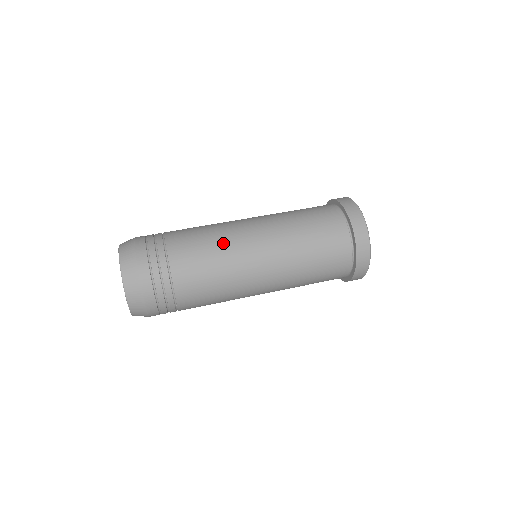
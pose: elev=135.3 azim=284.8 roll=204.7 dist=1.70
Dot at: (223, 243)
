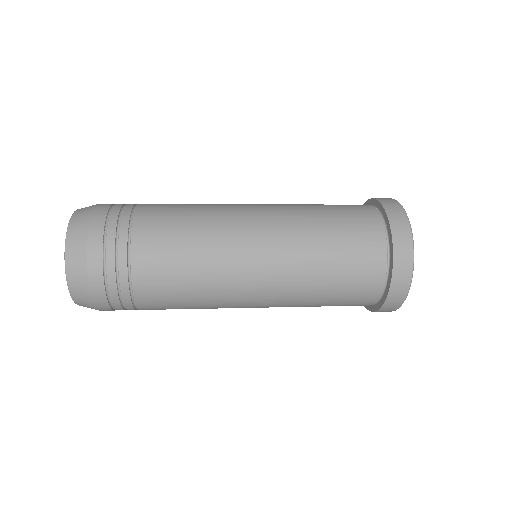
Dot at: occluded
